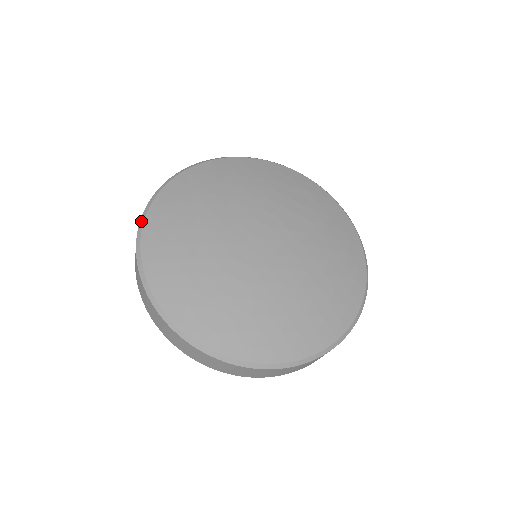
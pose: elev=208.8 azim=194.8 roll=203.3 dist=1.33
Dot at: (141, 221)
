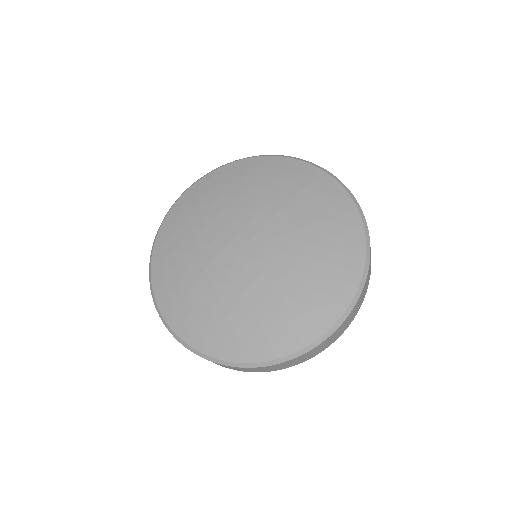
Dot at: (165, 216)
